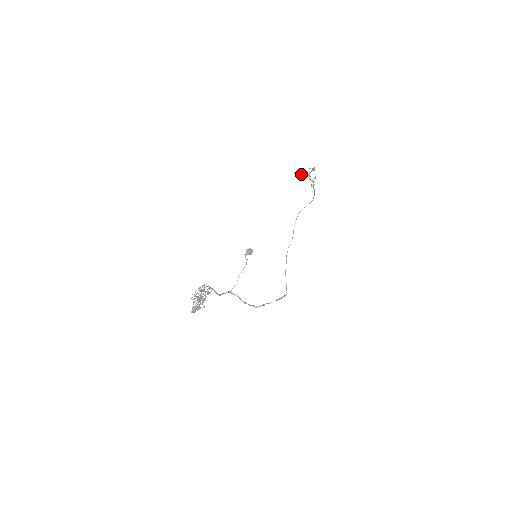
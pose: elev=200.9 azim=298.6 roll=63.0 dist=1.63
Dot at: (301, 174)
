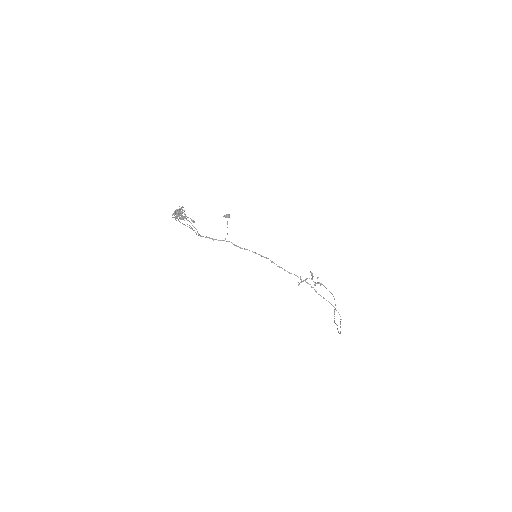
Dot at: (303, 280)
